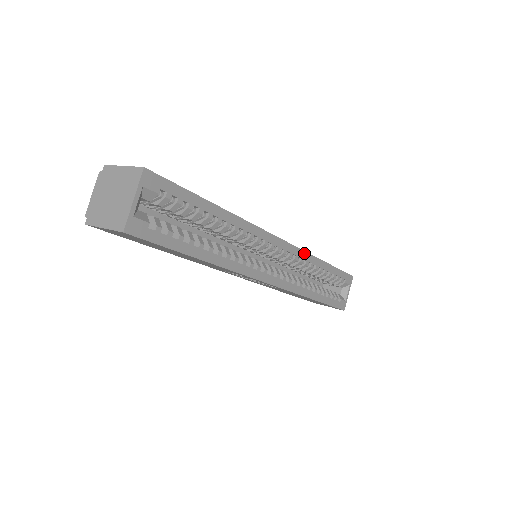
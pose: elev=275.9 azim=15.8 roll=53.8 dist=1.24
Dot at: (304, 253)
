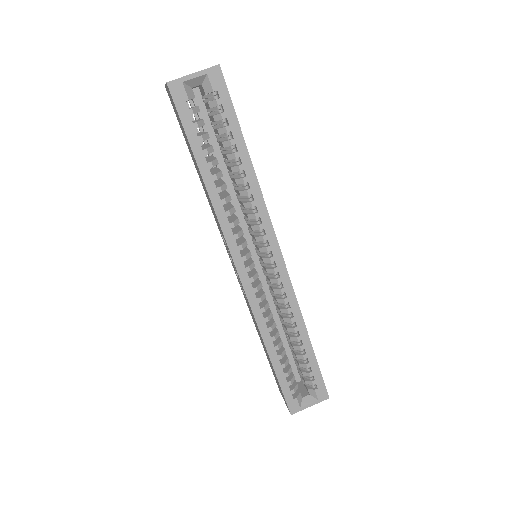
Dot at: (294, 298)
